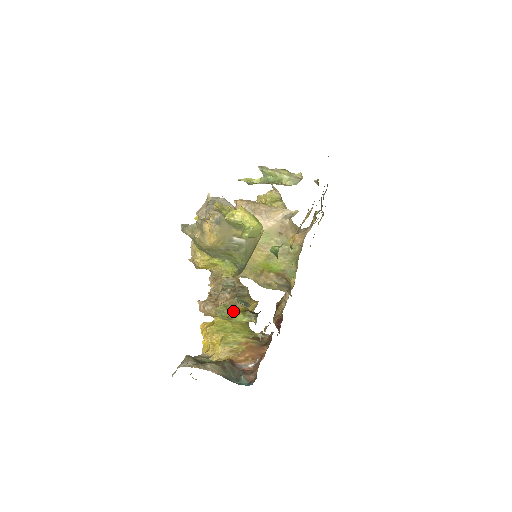
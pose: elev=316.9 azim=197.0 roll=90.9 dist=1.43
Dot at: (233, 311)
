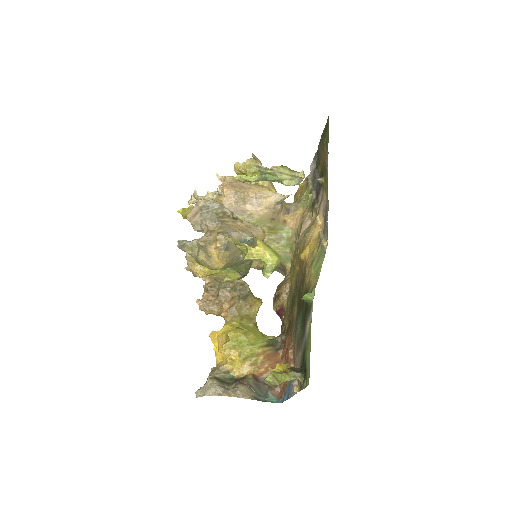
Dot at: (280, 376)
